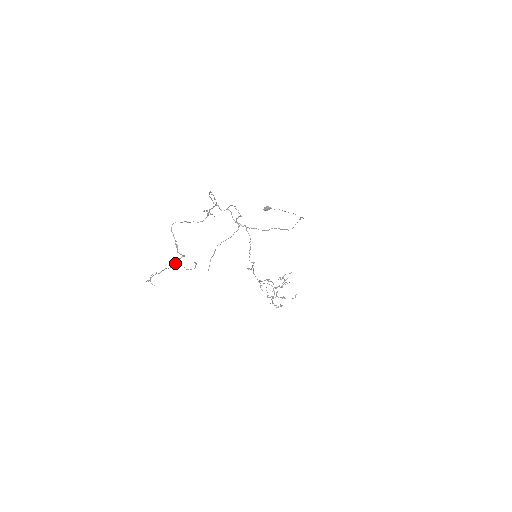
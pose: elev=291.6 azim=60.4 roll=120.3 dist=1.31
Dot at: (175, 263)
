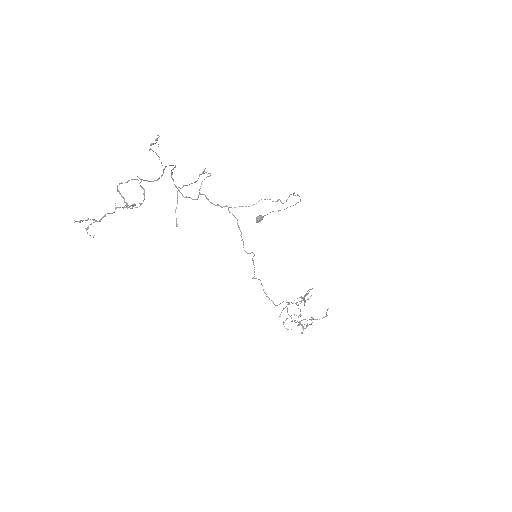
Dot at: occluded
